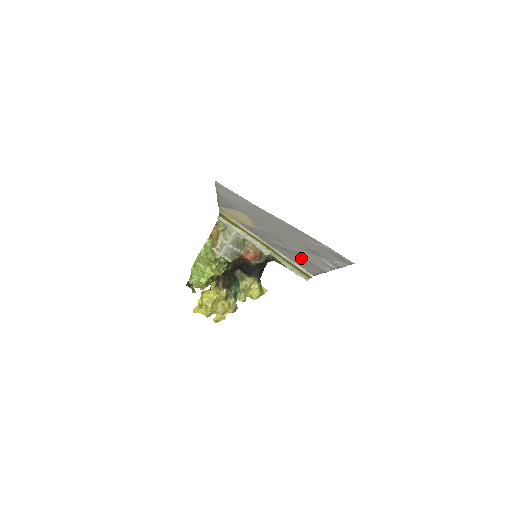
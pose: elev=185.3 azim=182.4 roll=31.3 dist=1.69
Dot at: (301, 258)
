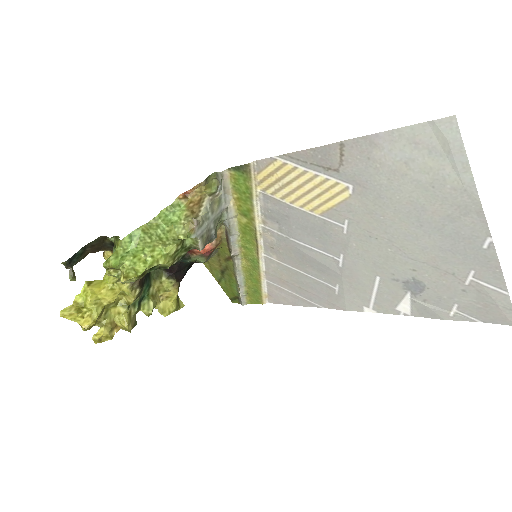
Dot at: (320, 280)
